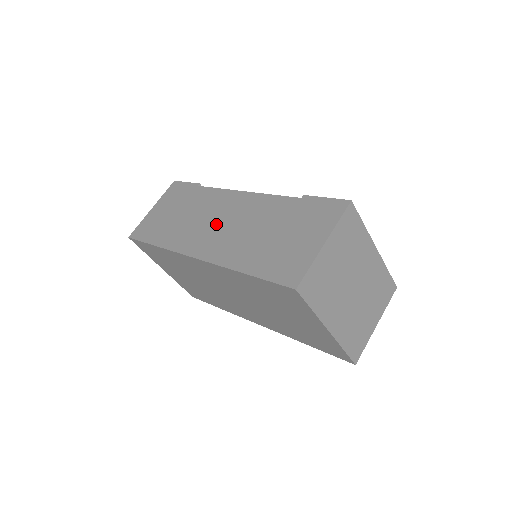
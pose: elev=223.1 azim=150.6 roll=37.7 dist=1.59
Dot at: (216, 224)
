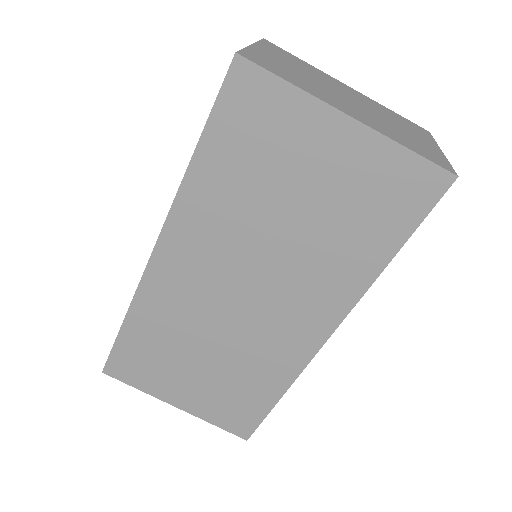
Dot at: occluded
